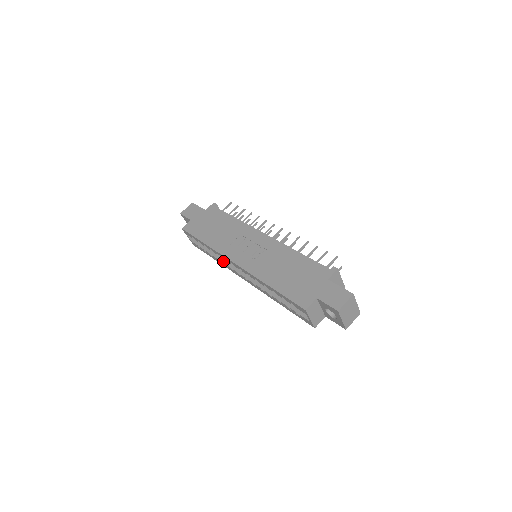
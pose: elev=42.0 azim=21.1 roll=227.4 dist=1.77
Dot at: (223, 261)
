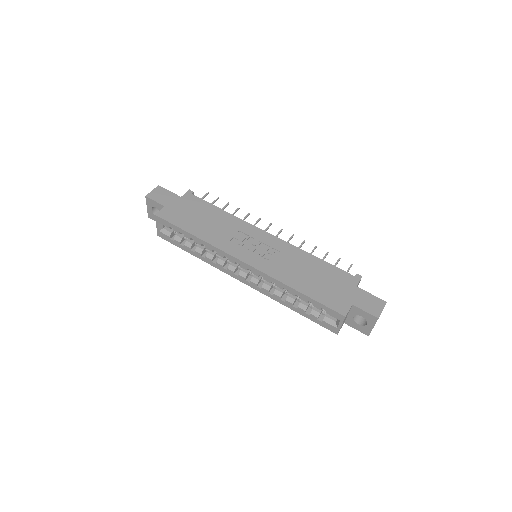
Dot at: (212, 258)
